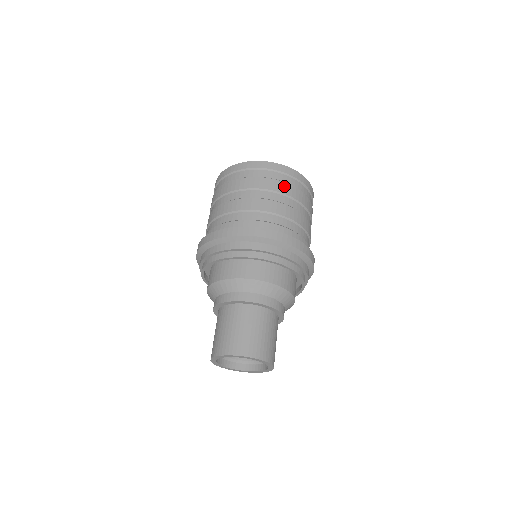
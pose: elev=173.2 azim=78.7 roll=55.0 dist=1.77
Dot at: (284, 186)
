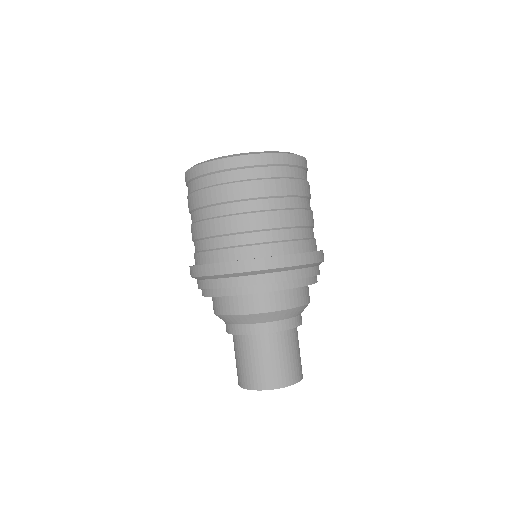
Dot at: (295, 184)
